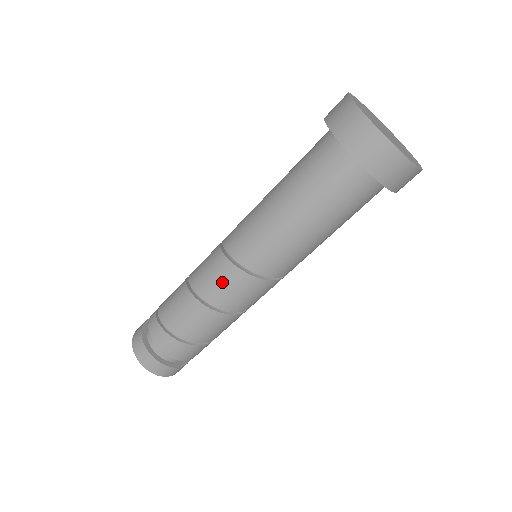
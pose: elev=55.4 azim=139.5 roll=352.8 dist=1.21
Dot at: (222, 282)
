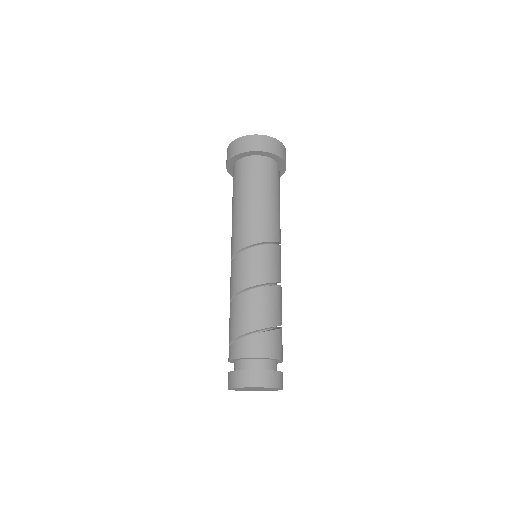
Dot at: (239, 269)
